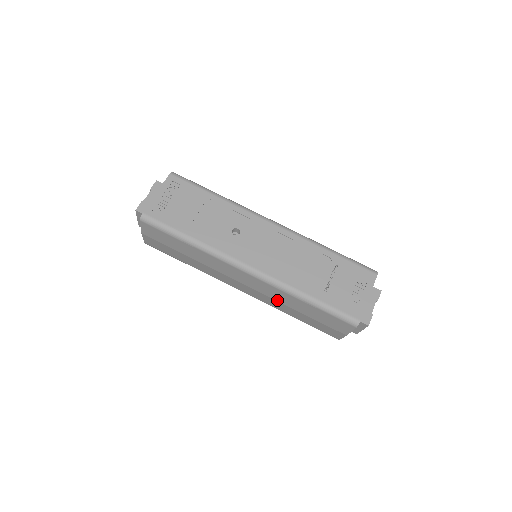
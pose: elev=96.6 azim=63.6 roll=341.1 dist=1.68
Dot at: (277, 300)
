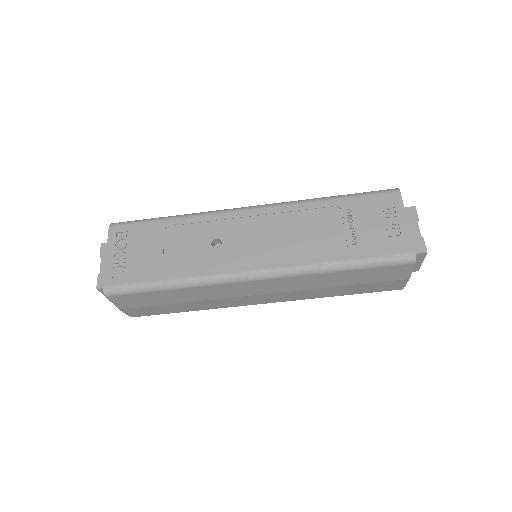
Dot at: (308, 289)
